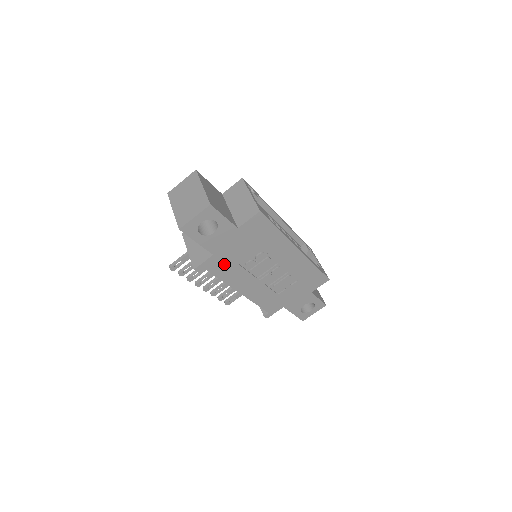
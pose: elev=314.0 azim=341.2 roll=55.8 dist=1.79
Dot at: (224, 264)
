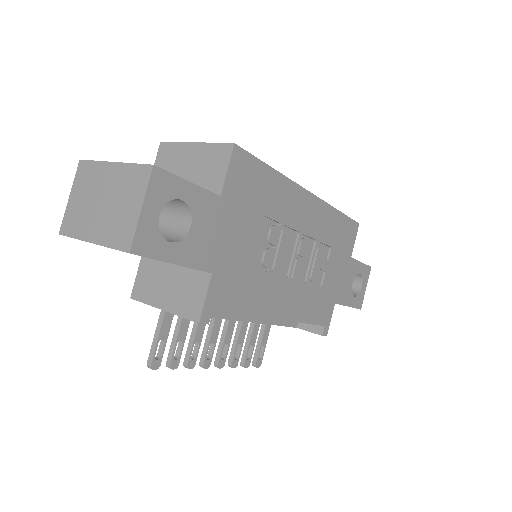
Dot at: (235, 281)
